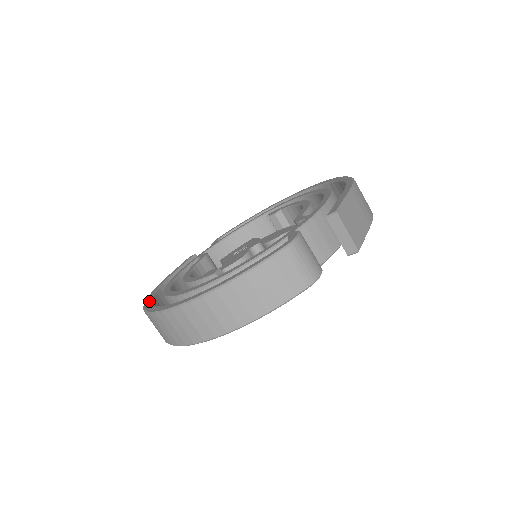
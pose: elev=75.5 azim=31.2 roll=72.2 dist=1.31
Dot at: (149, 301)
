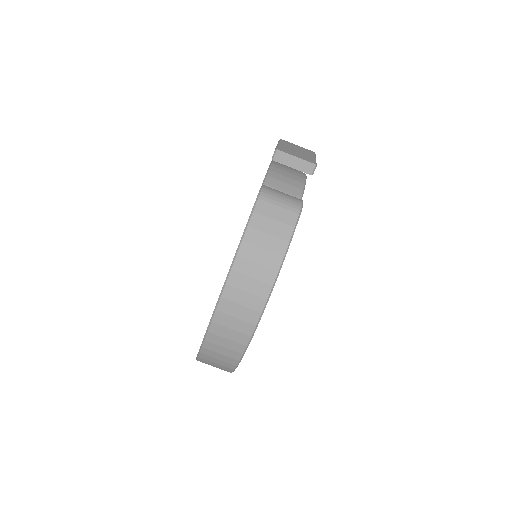
Dot at: occluded
